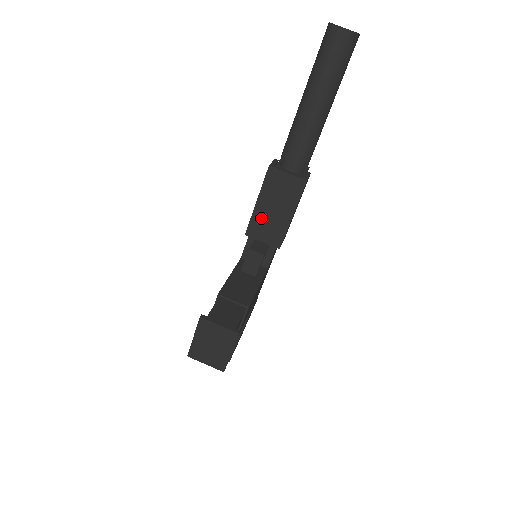
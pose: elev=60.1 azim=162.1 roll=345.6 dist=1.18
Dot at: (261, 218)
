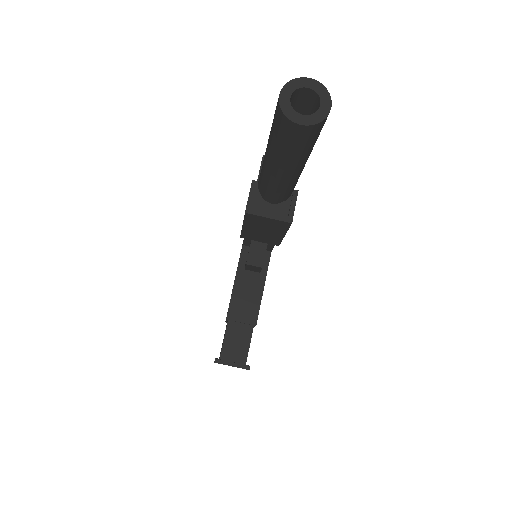
Dot at: (252, 233)
